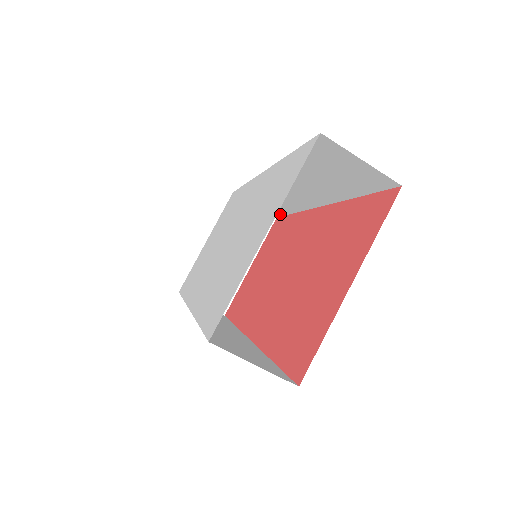
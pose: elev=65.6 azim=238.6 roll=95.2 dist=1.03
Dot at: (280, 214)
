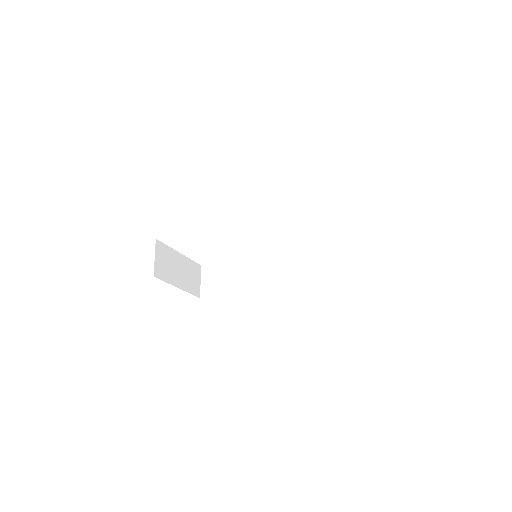
Dot at: (214, 294)
